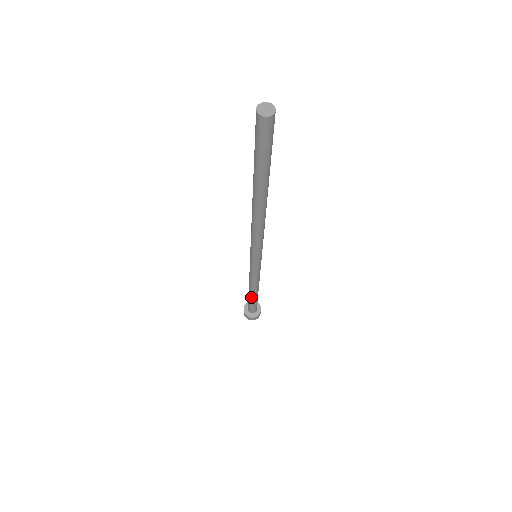
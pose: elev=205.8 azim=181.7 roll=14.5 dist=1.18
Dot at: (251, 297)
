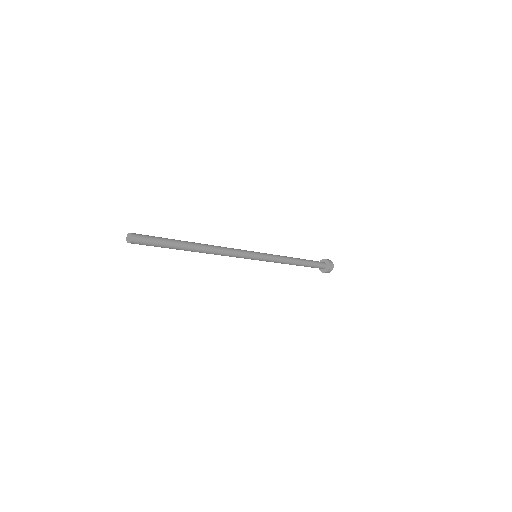
Dot at: occluded
